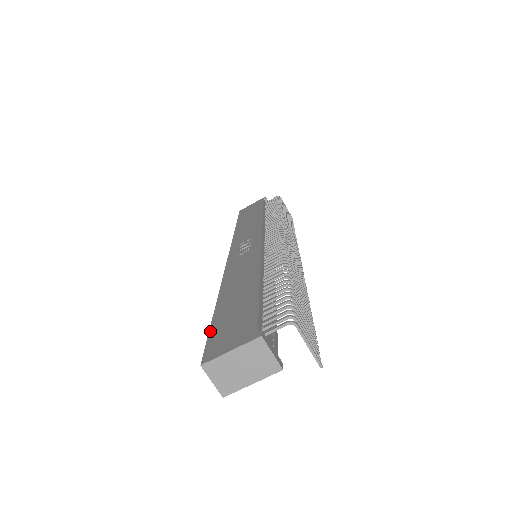
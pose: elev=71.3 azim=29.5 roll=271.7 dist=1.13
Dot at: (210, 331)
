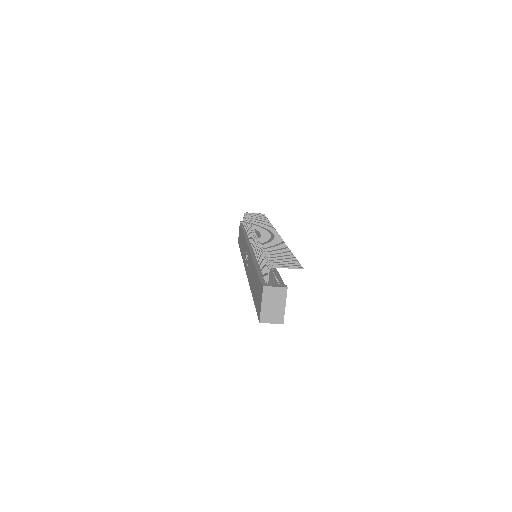
Dot at: occluded
